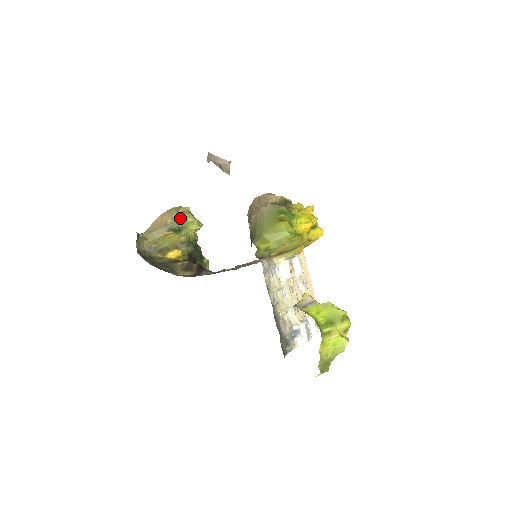
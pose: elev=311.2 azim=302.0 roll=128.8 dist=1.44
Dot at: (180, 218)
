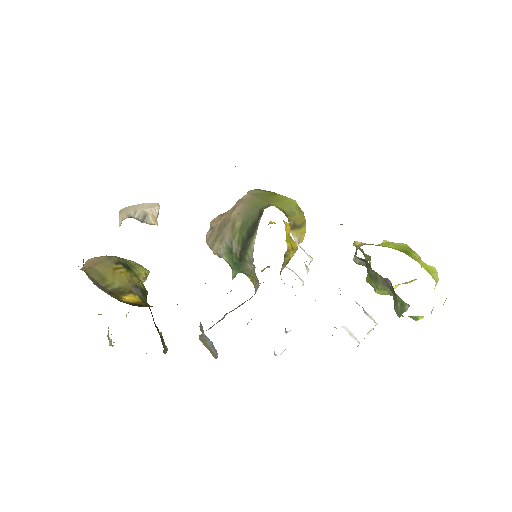
Dot at: occluded
